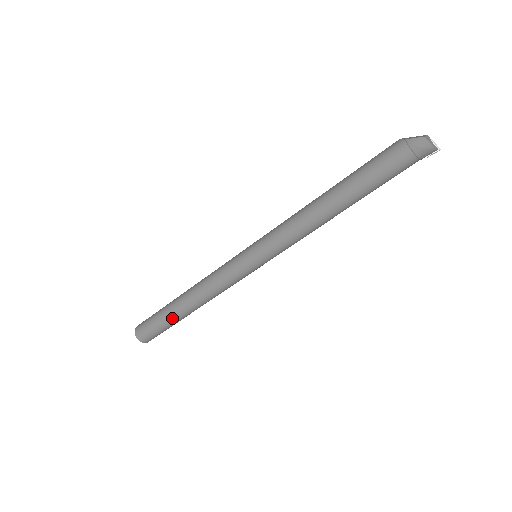
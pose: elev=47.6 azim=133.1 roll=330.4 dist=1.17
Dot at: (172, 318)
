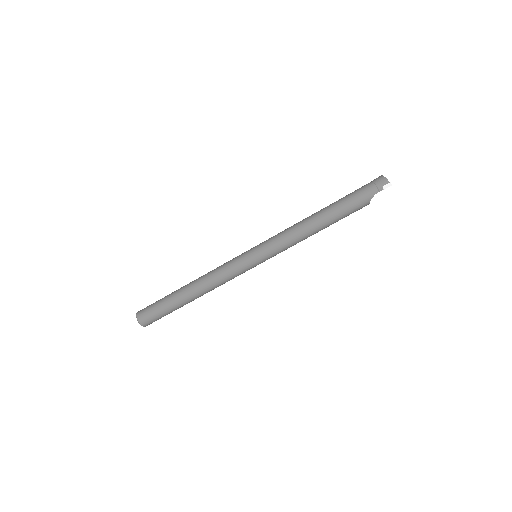
Dot at: (172, 294)
